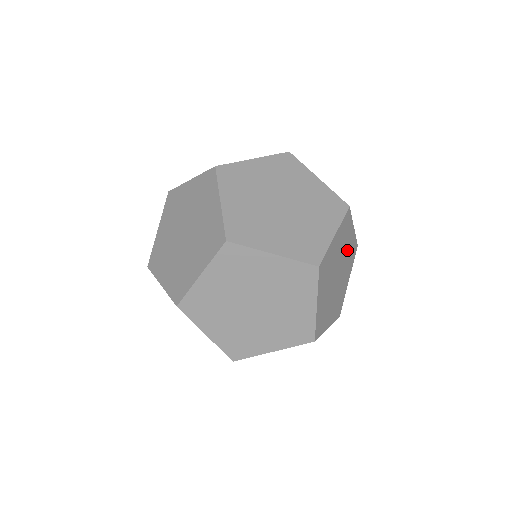
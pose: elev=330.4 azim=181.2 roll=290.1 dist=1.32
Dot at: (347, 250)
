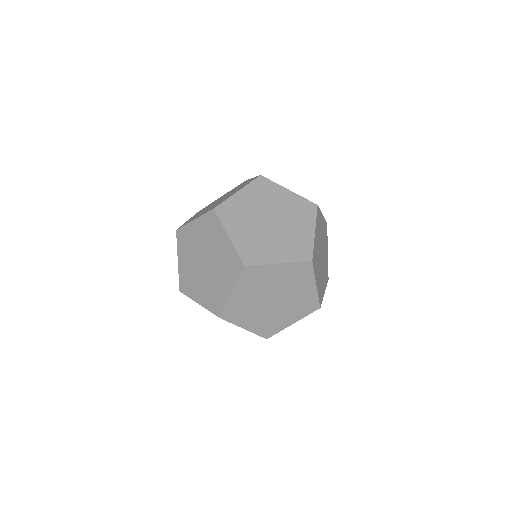
Dot at: occluded
